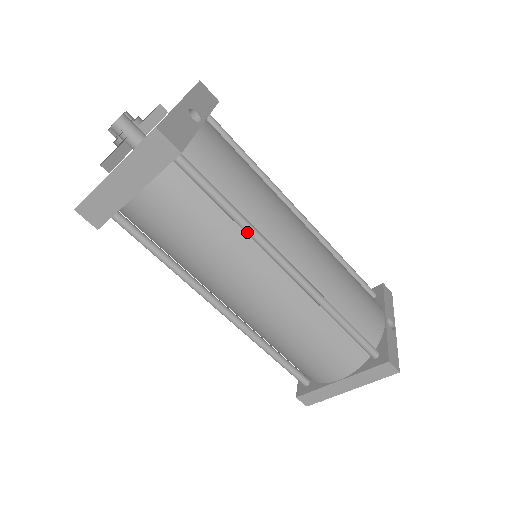
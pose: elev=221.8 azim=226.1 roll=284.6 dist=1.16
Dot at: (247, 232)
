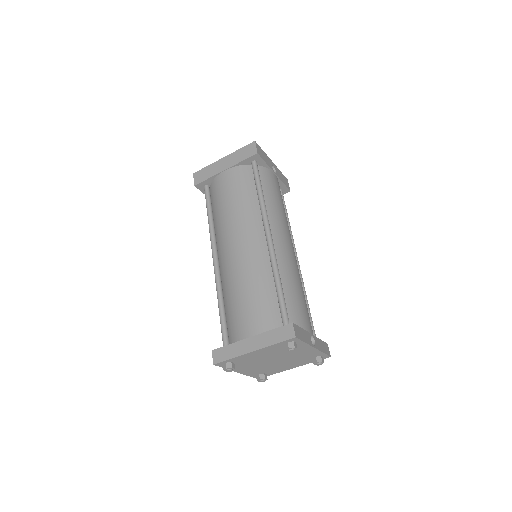
Dot at: (261, 206)
